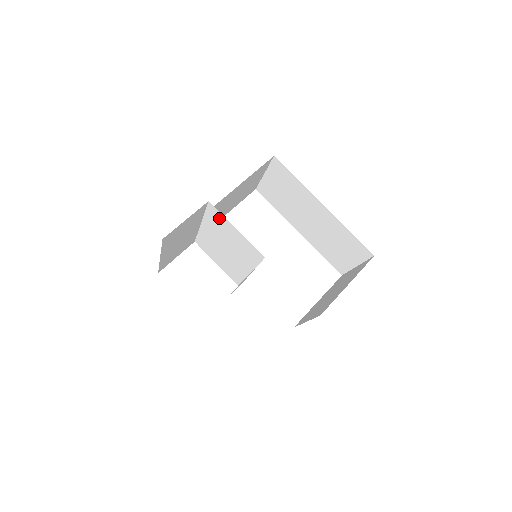
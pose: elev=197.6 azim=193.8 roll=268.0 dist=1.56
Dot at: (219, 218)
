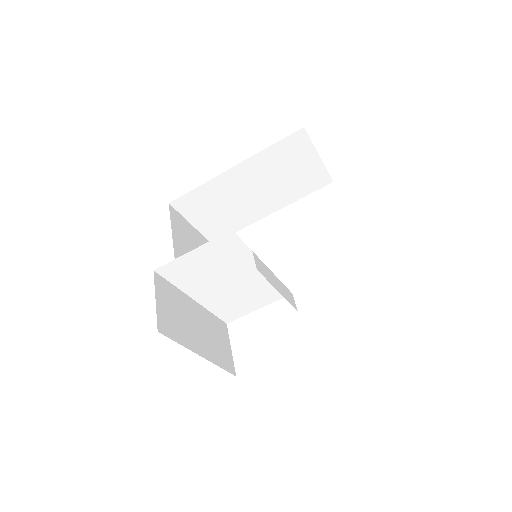
Dot at: (178, 268)
